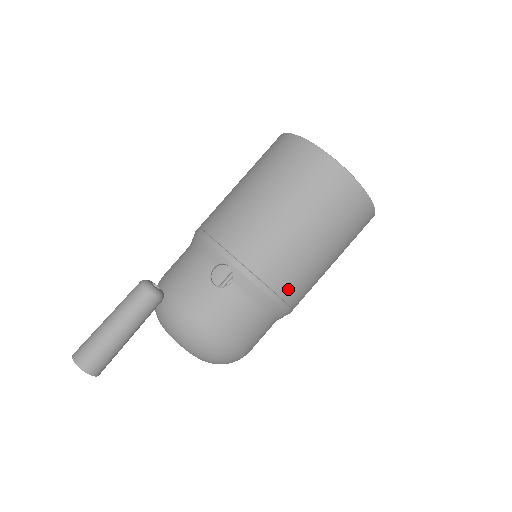
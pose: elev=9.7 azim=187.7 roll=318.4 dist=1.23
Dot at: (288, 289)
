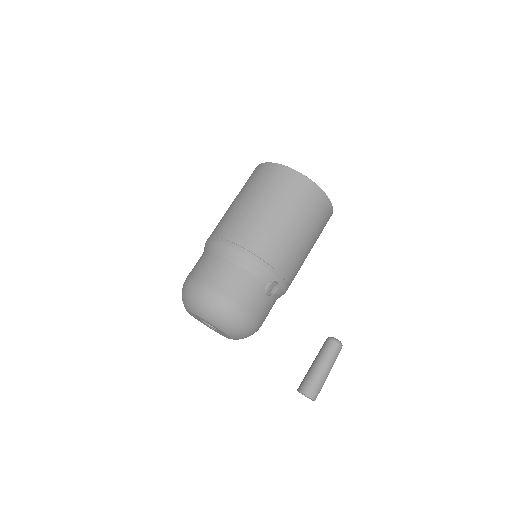
Dot at: occluded
